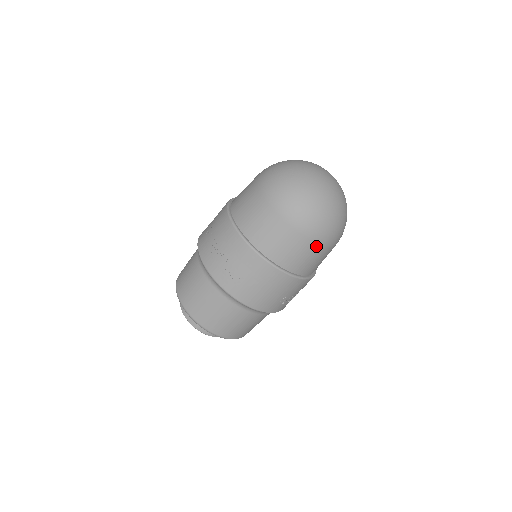
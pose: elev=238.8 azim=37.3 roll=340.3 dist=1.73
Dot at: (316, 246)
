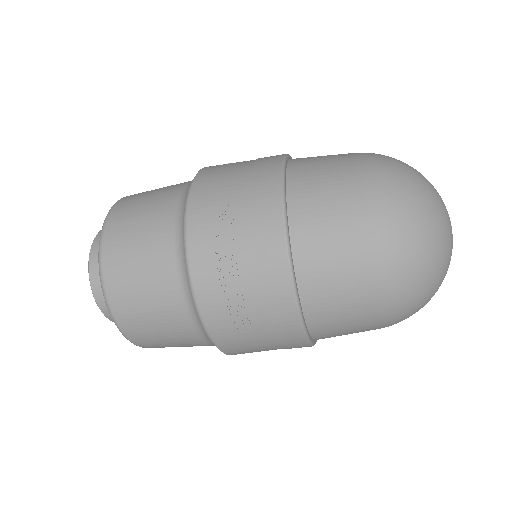
Dot at: (373, 329)
